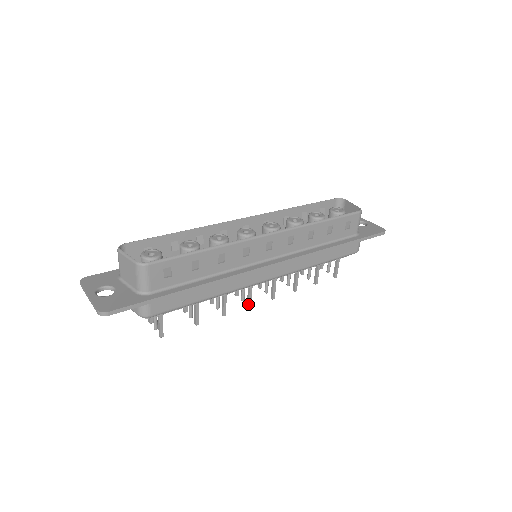
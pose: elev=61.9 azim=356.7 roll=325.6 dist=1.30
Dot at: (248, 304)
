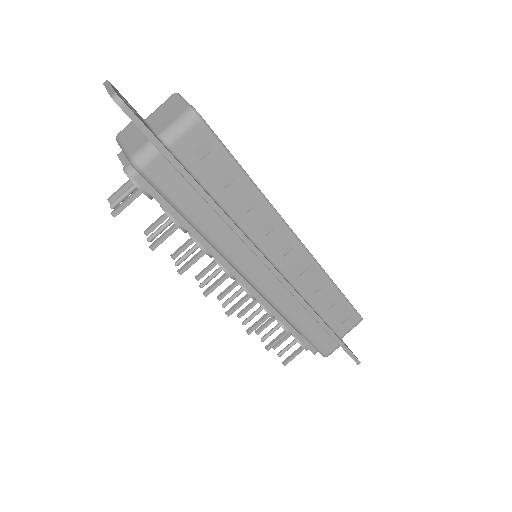
Dot at: (207, 291)
